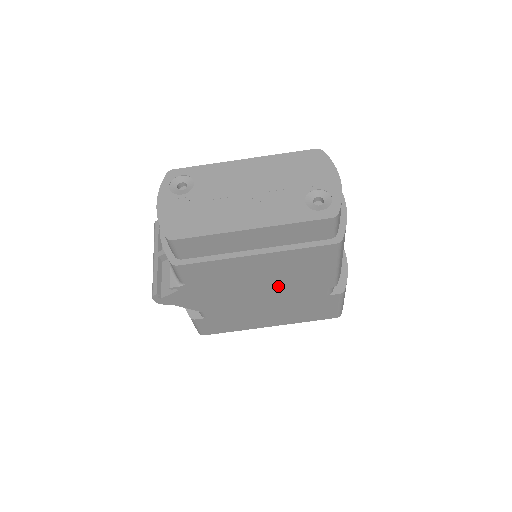
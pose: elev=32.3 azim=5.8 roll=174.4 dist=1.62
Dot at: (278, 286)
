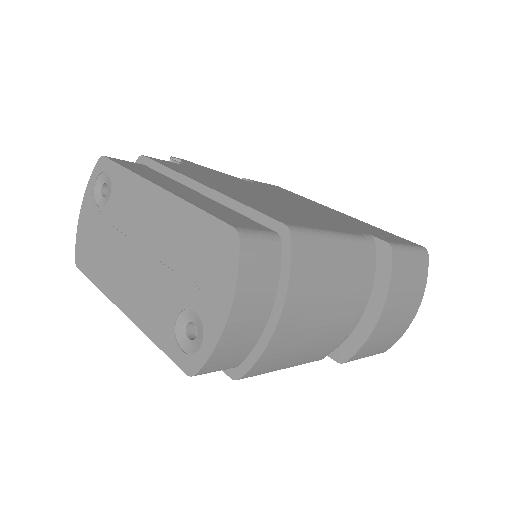
Dot at: occluded
